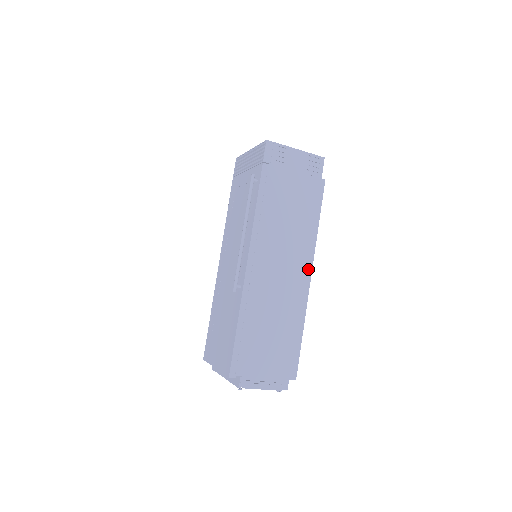
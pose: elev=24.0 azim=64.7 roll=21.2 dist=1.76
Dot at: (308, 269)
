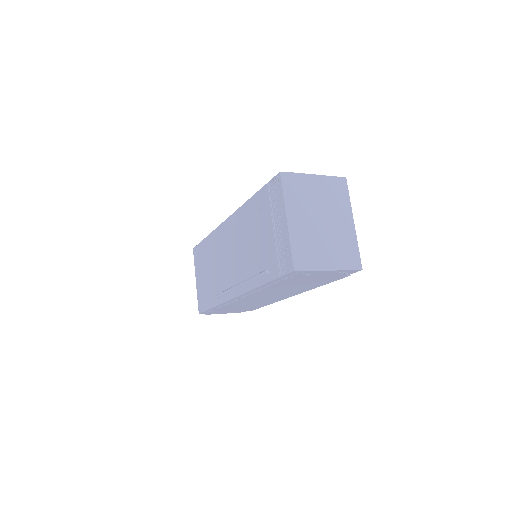
Dot at: (292, 295)
